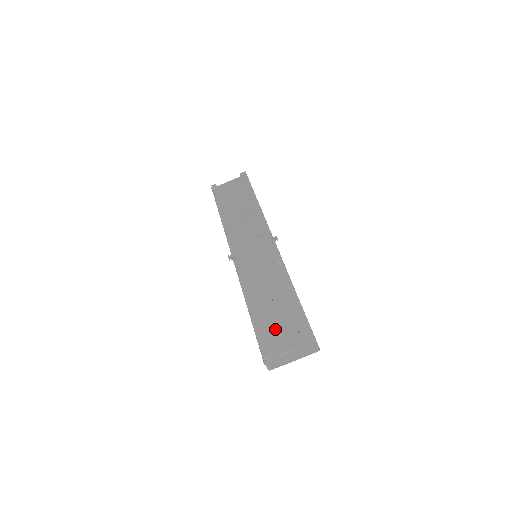
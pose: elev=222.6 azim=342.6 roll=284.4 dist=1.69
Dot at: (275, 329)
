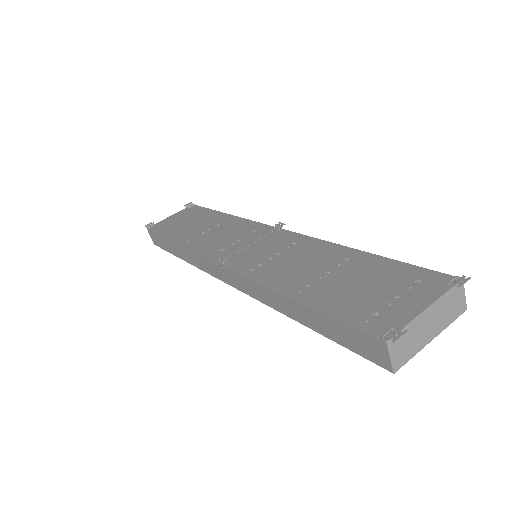
Dot at: (366, 296)
